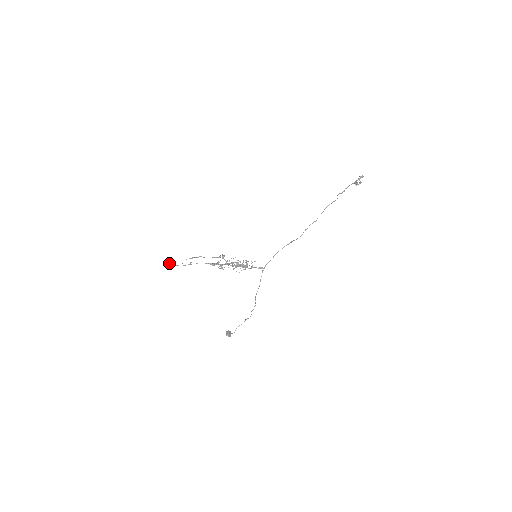
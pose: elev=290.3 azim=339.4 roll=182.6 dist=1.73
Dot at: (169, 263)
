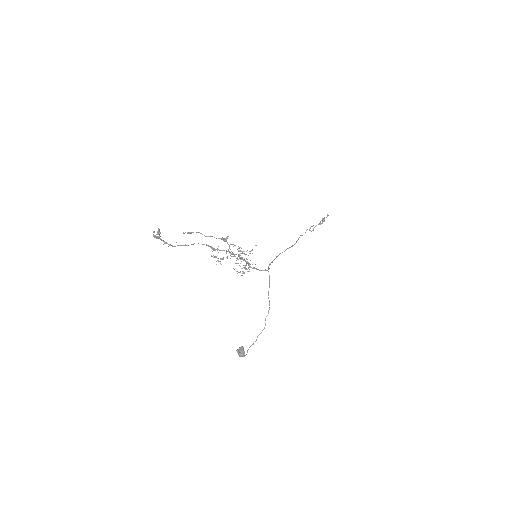
Dot at: (159, 238)
